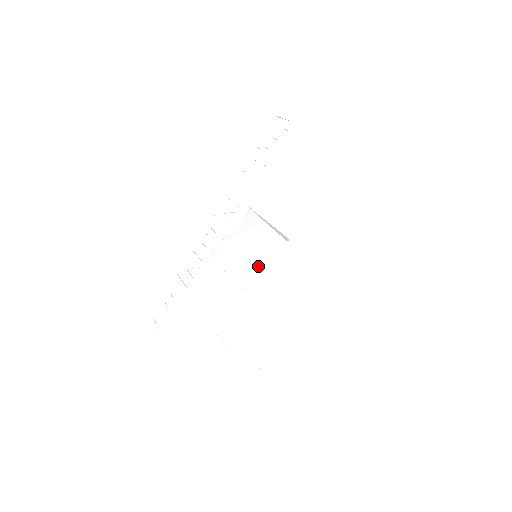
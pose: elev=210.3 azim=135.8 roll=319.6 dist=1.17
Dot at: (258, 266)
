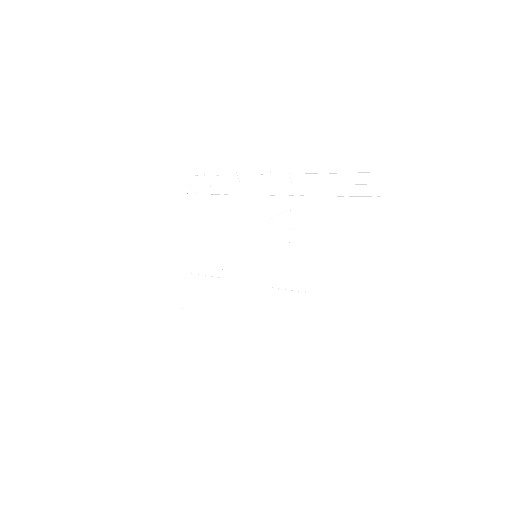
Dot at: (242, 274)
